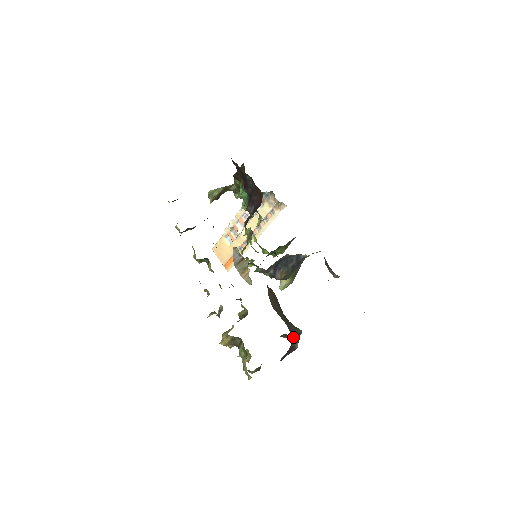
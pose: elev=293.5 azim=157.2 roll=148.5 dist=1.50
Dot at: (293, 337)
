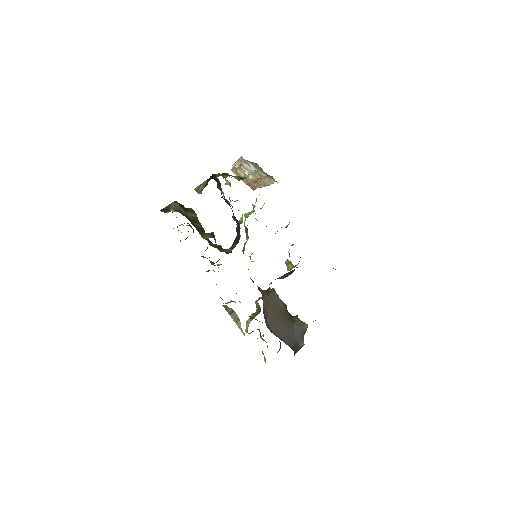
Dot at: (297, 342)
